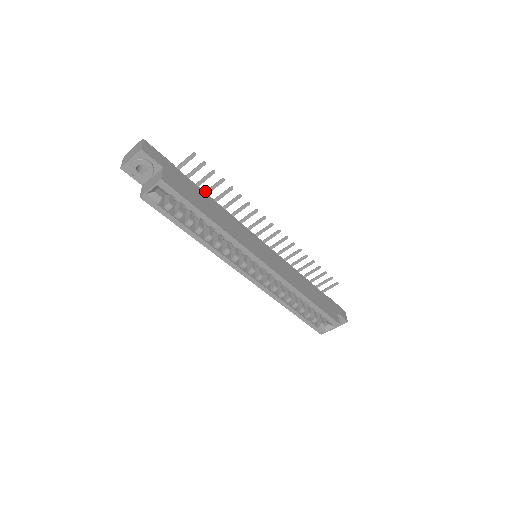
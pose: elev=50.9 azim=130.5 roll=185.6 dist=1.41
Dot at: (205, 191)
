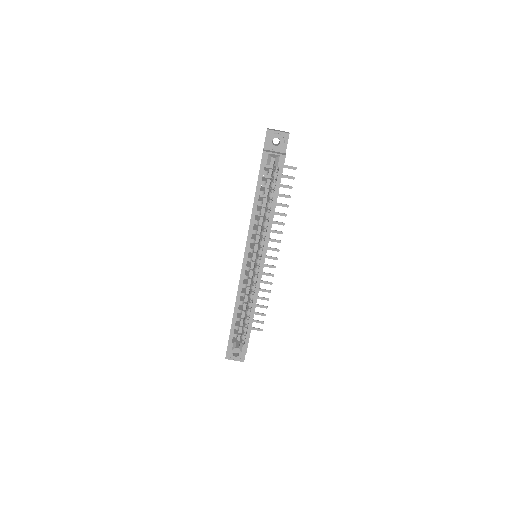
Dot at: occluded
